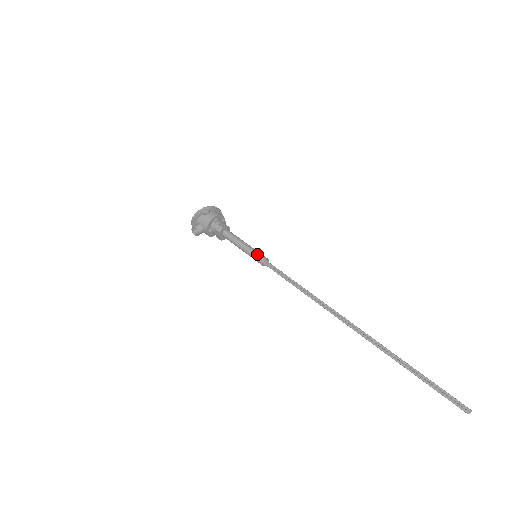
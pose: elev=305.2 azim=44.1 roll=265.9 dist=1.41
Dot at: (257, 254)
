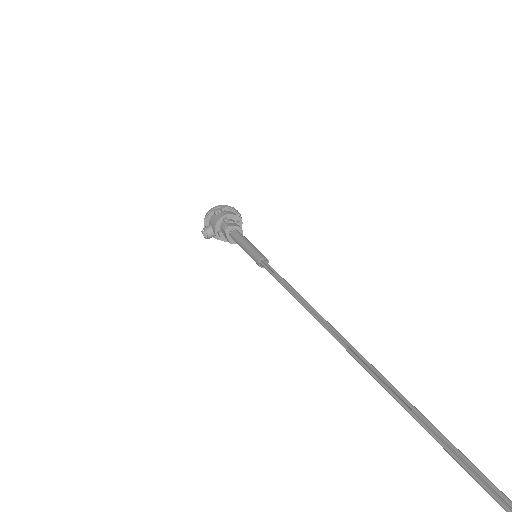
Dot at: (255, 252)
